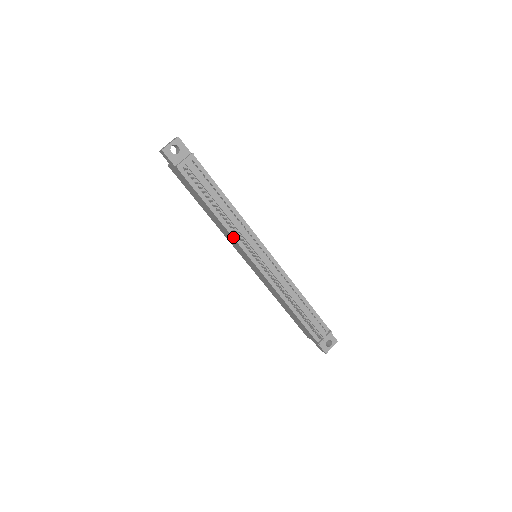
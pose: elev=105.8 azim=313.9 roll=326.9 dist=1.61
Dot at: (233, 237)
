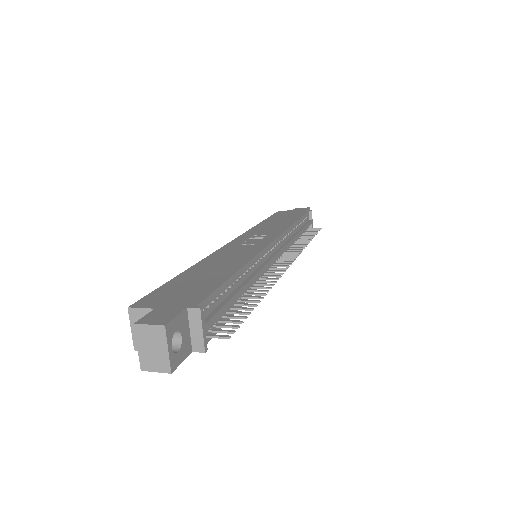
Dot at: occluded
